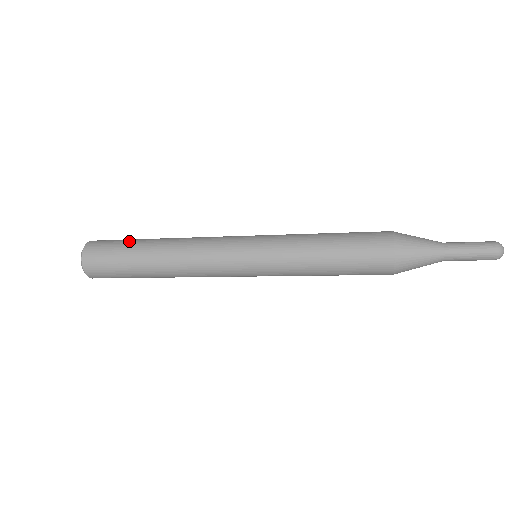
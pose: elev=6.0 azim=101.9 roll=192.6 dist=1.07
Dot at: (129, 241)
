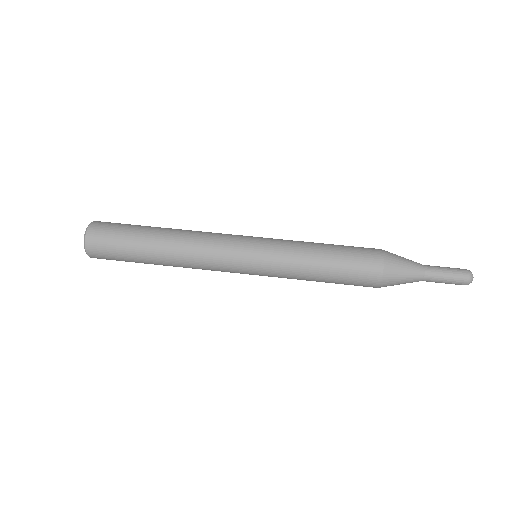
Dot at: (130, 257)
